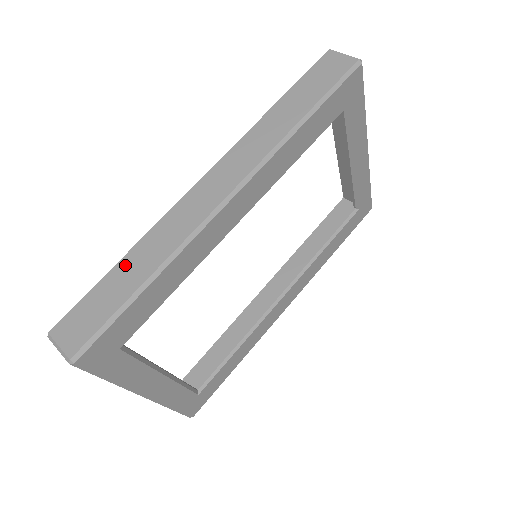
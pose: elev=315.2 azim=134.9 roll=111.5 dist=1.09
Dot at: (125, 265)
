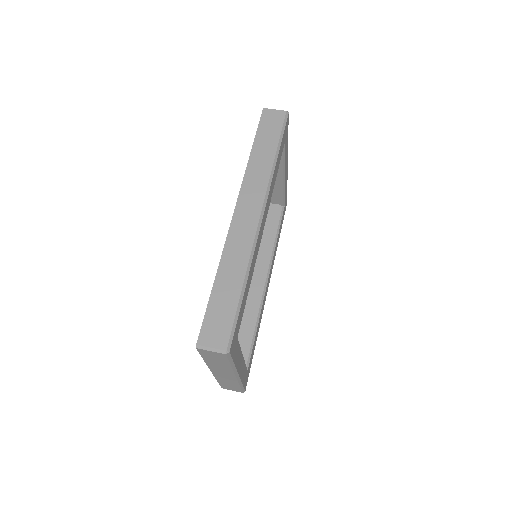
Dot at: (221, 281)
